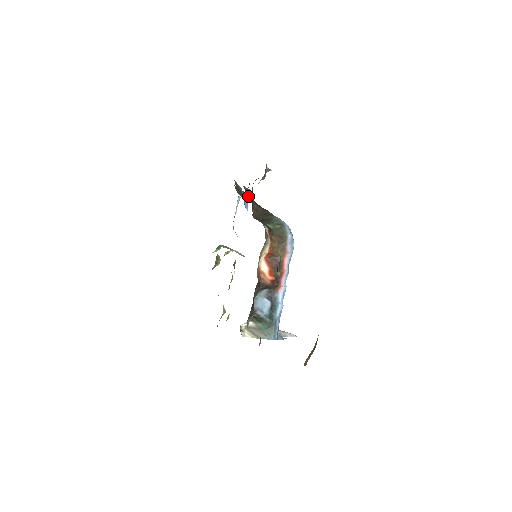
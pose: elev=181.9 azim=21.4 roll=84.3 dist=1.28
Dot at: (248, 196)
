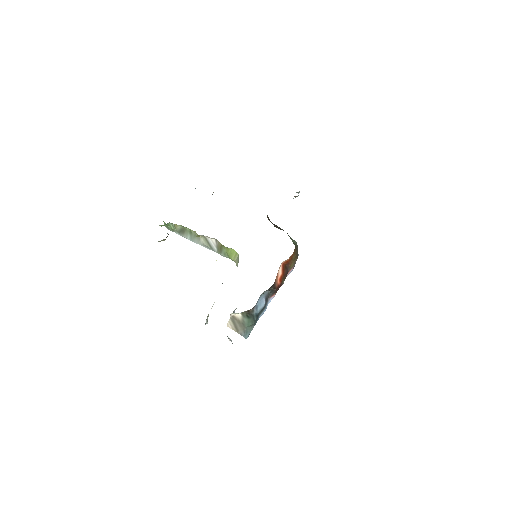
Dot at: occluded
